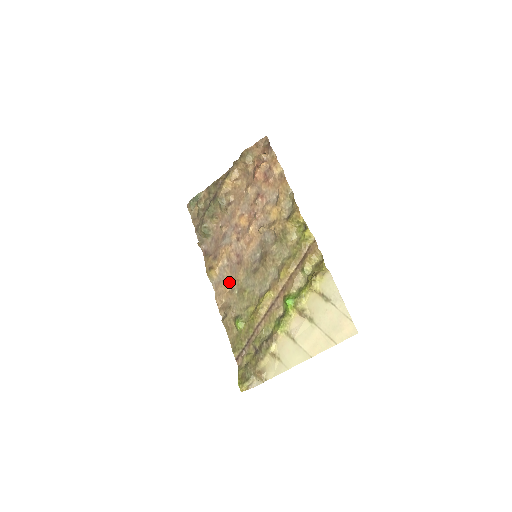
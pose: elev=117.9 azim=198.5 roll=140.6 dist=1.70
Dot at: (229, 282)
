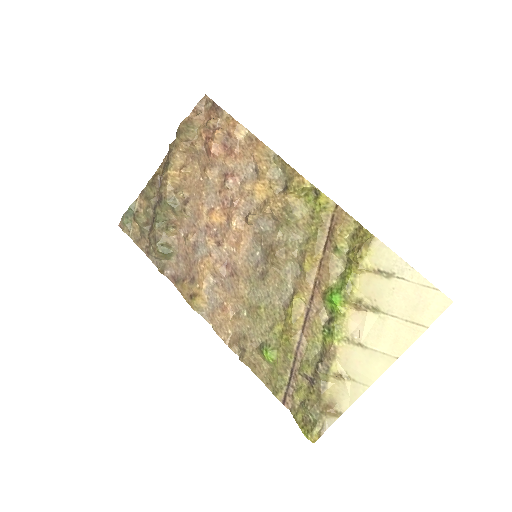
Dot at: (228, 305)
